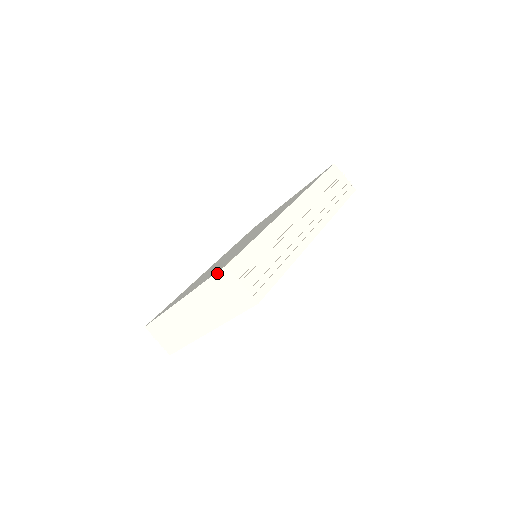
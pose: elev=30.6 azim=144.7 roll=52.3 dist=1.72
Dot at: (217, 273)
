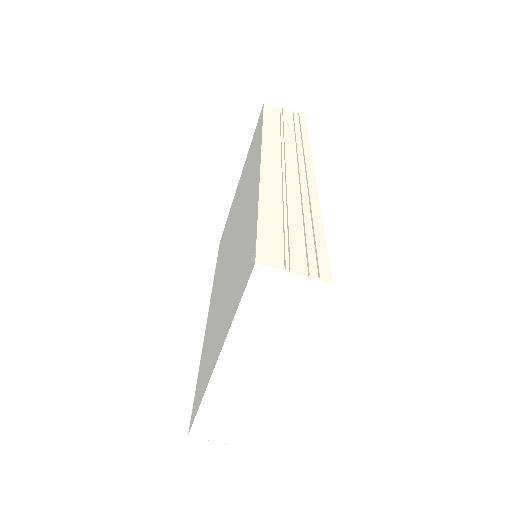
Dot at: (248, 285)
